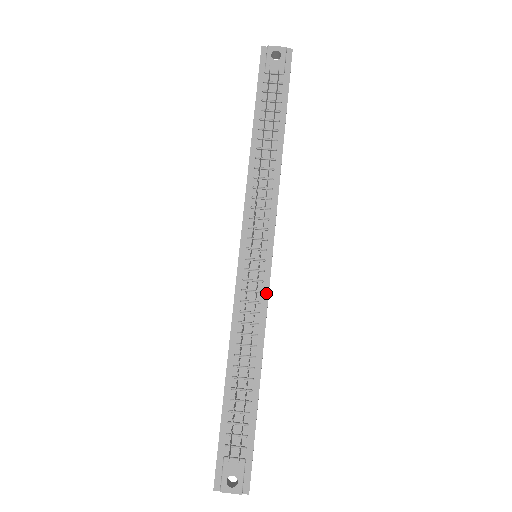
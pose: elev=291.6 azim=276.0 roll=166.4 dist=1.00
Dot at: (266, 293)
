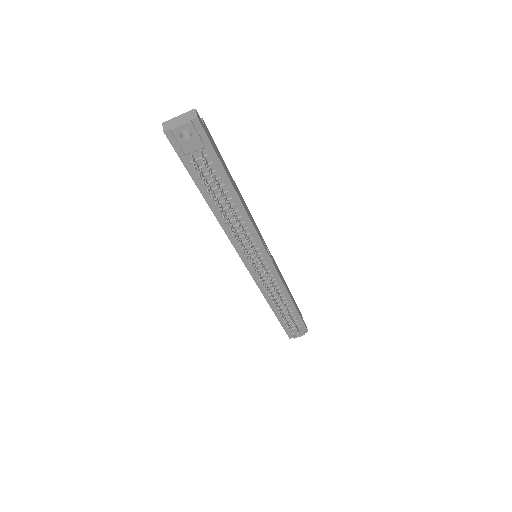
Dot at: (276, 274)
